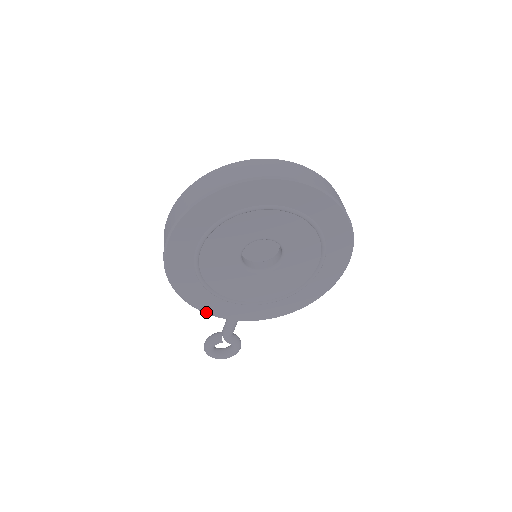
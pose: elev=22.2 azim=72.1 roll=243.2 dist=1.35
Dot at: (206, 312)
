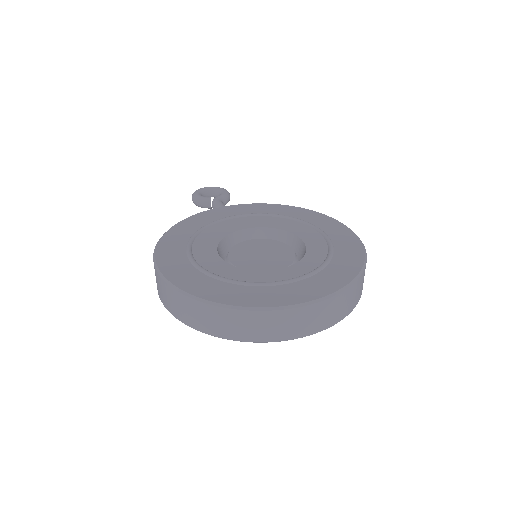
Dot at: occluded
